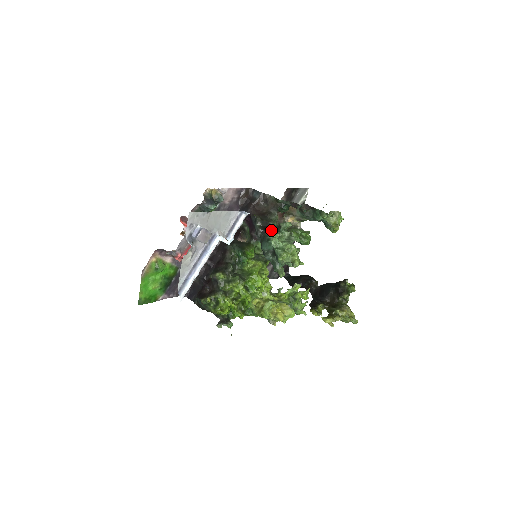
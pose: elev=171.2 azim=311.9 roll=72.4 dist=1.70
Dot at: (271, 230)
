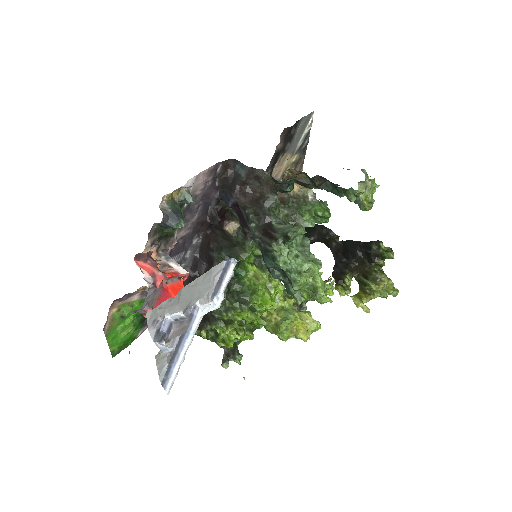
Dot at: (275, 241)
